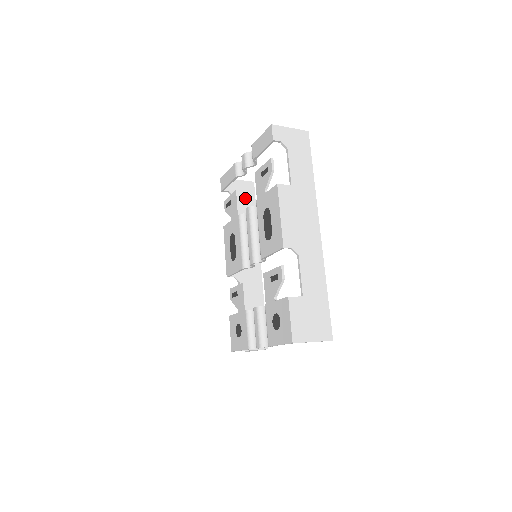
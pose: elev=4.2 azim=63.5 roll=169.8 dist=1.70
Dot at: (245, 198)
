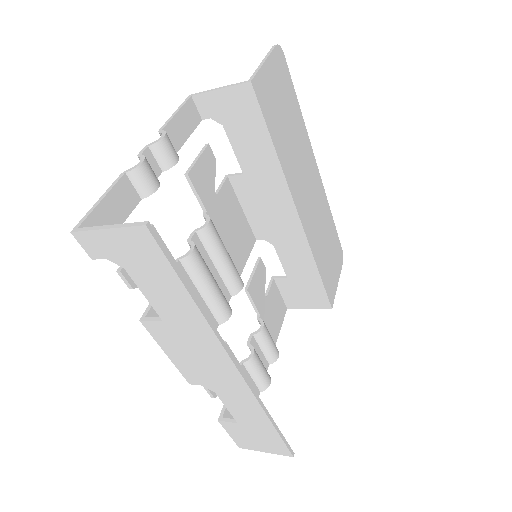
Dot at: (243, 121)
